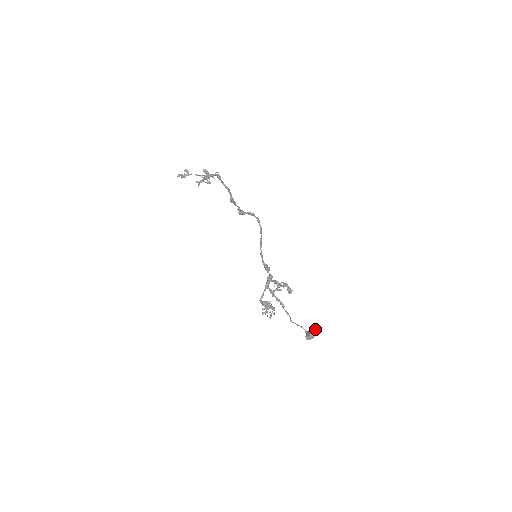
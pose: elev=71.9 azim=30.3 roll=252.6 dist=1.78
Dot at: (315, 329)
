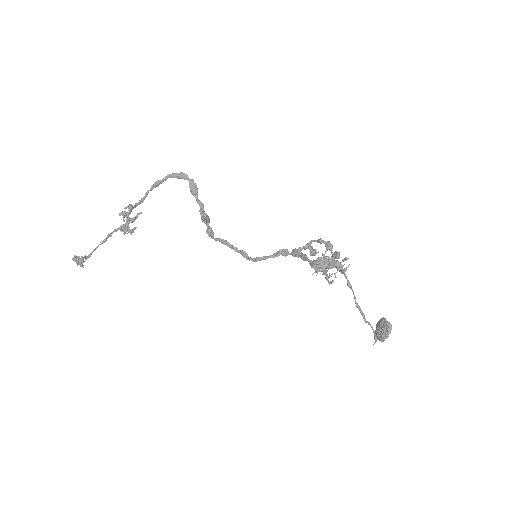
Dot at: occluded
